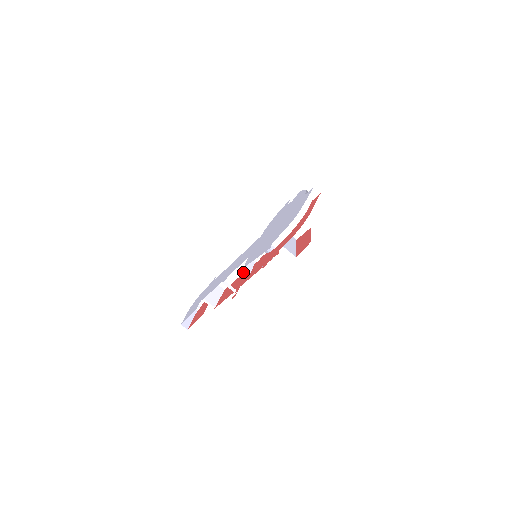
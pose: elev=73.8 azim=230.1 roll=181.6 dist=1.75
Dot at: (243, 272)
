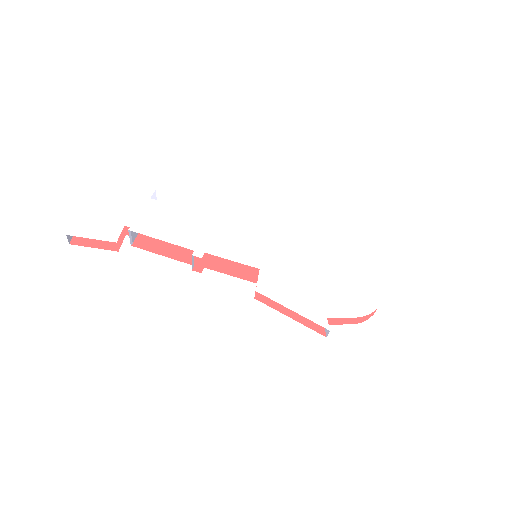
Dot at: occluded
